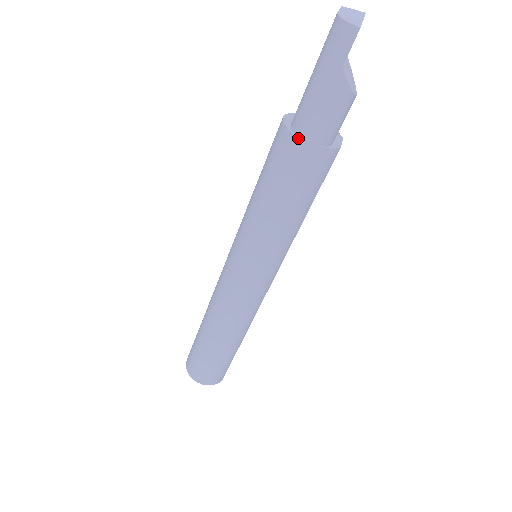
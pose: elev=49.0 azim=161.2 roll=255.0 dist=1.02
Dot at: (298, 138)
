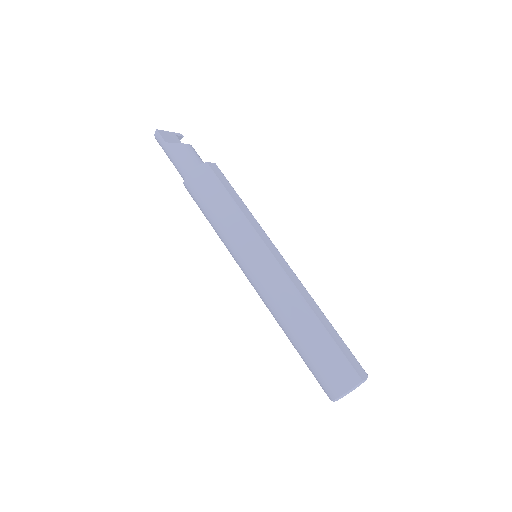
Dot at: (185, 179)
